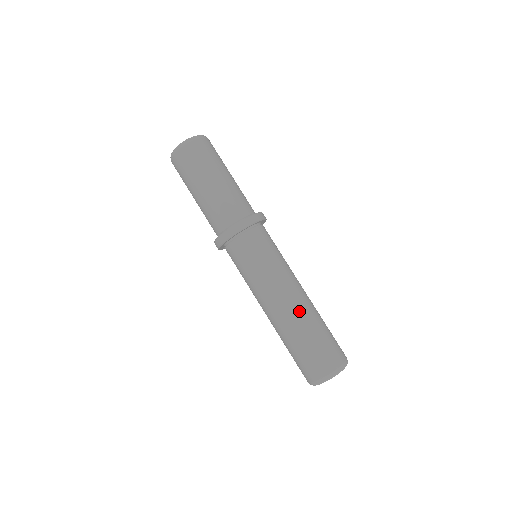
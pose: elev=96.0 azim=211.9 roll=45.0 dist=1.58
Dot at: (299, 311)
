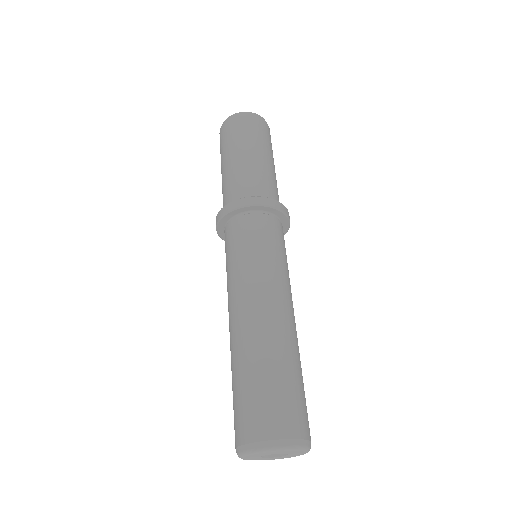
Dot at: (268, 330)
